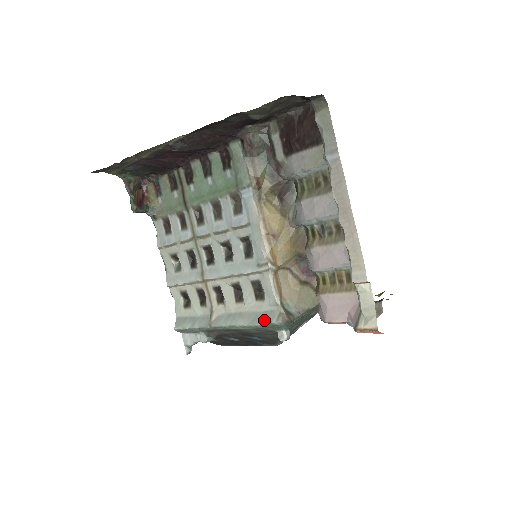
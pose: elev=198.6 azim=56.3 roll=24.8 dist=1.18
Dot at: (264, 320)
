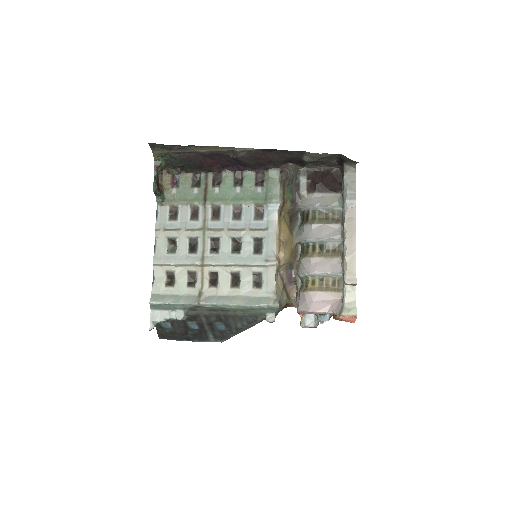
Dot at: (261, 302)
